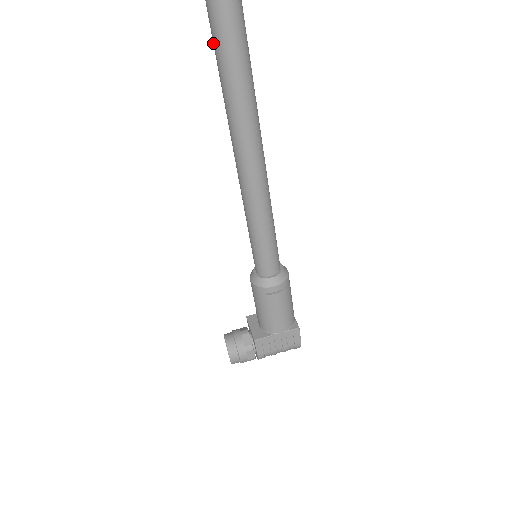
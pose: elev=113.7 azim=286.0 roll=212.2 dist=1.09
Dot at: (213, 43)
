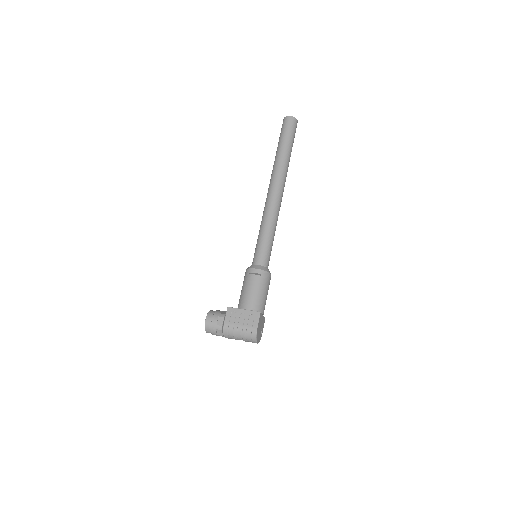
Dot at: occluded
